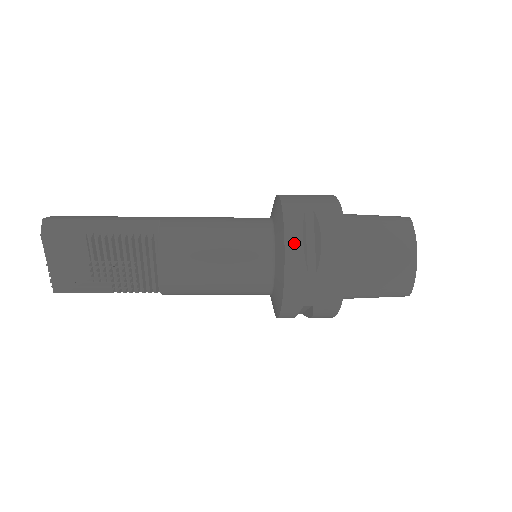
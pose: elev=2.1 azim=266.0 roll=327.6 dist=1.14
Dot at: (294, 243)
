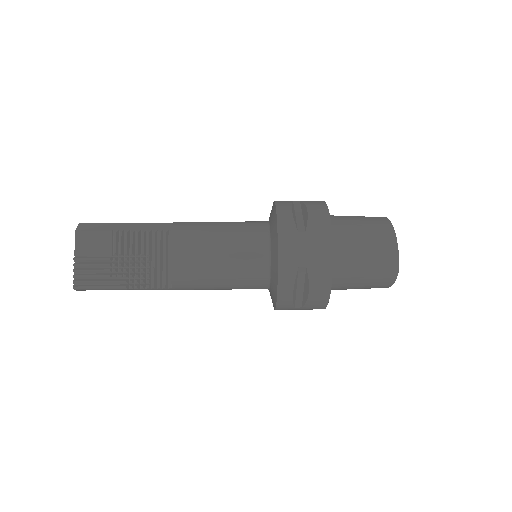
Dot at: (284, 212)
